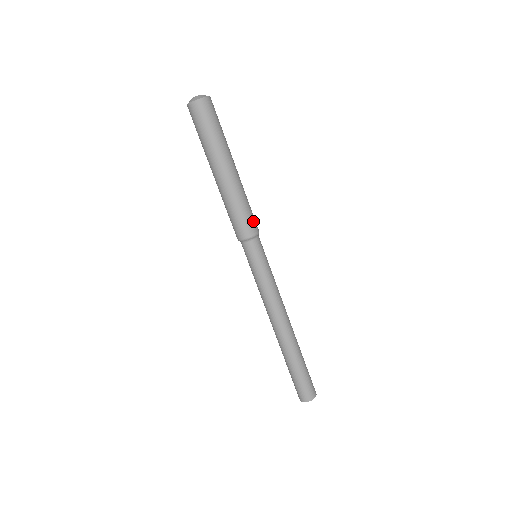
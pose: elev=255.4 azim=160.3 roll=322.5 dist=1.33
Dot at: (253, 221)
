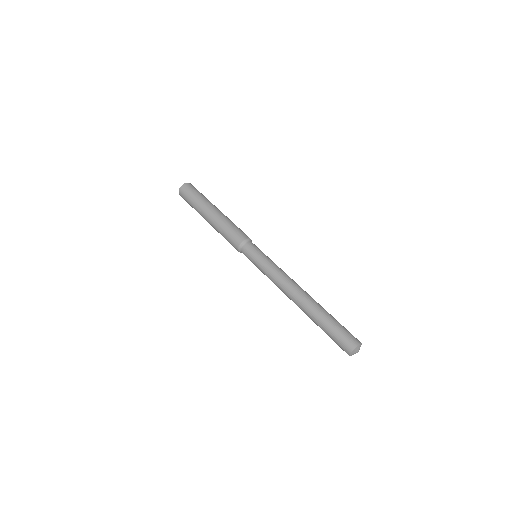
Dot at: (242, 233)
